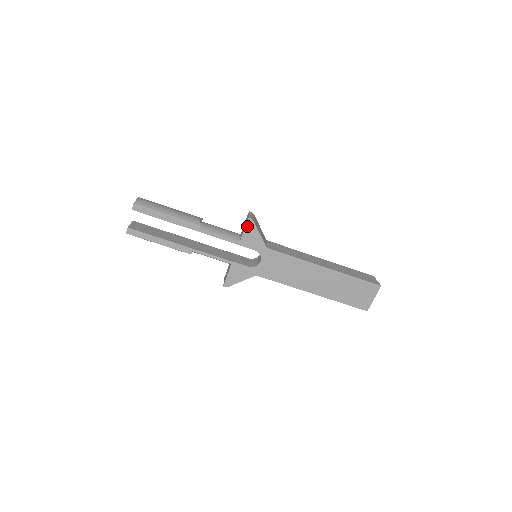
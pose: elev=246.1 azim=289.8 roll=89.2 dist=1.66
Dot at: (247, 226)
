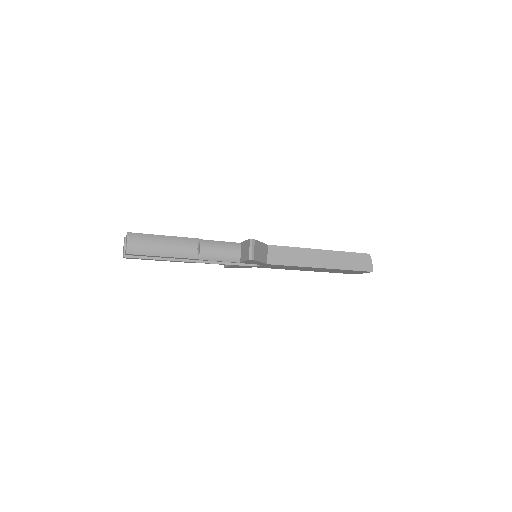
Dot at: occluded
